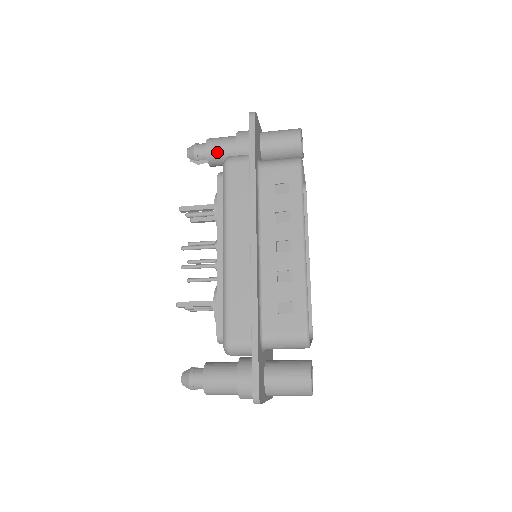
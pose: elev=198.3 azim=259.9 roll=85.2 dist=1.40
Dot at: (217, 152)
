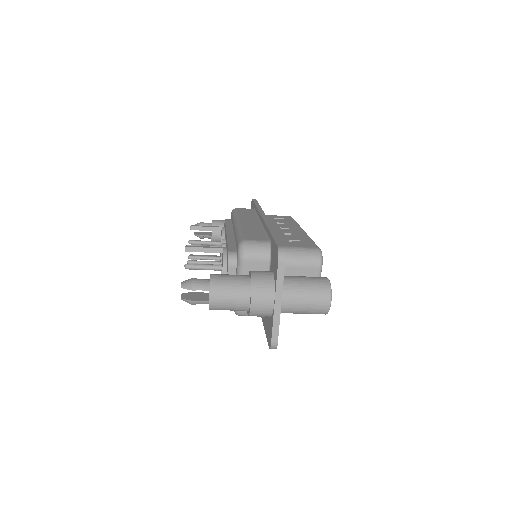
Dot at: (221, 223)
